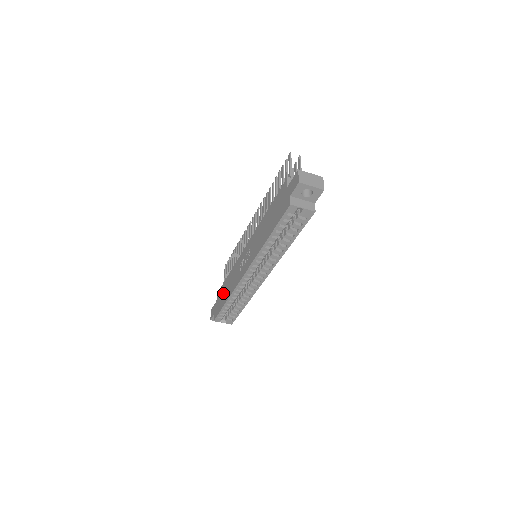
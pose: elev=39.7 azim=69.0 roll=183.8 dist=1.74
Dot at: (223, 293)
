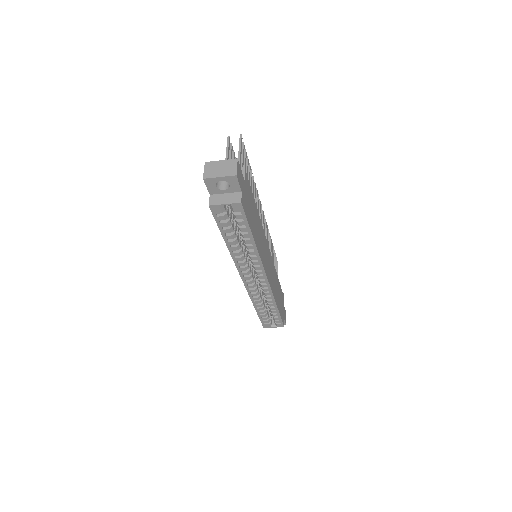
Dot at: occluded
